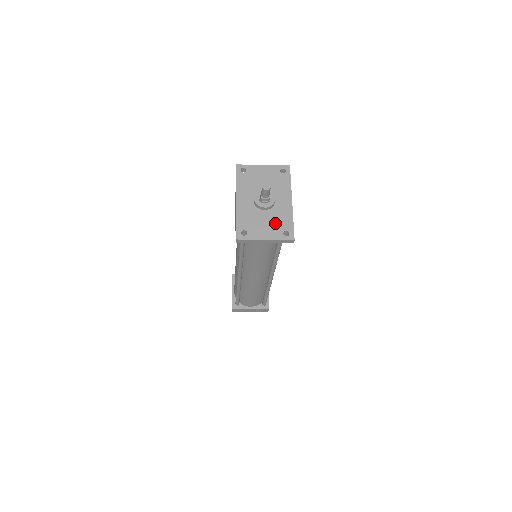
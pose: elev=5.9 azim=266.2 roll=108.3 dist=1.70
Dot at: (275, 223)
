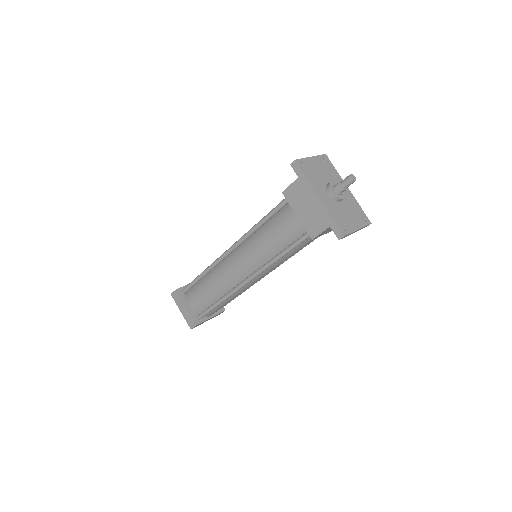
Dot at: (353, 212)
